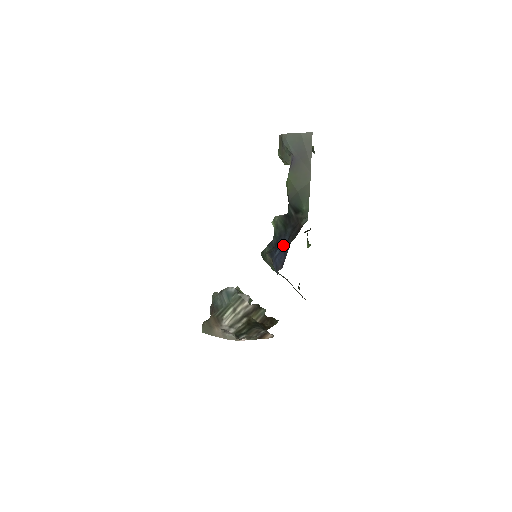
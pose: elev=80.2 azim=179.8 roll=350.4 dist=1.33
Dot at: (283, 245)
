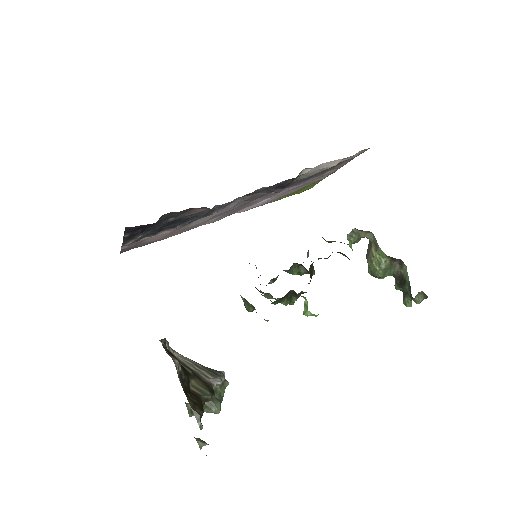
Dot at: occluded
